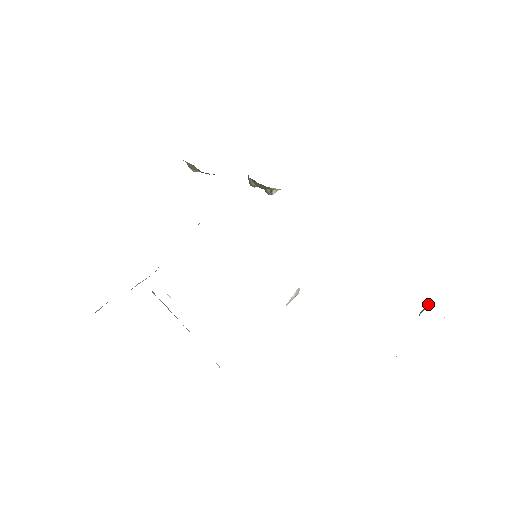
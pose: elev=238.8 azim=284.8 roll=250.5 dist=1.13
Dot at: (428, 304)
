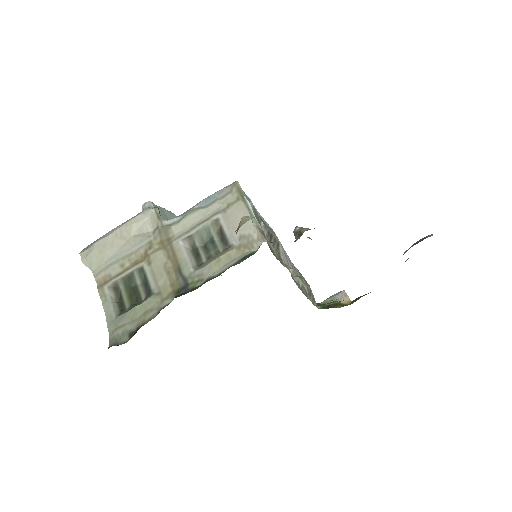
Dot at: (348, 300)
